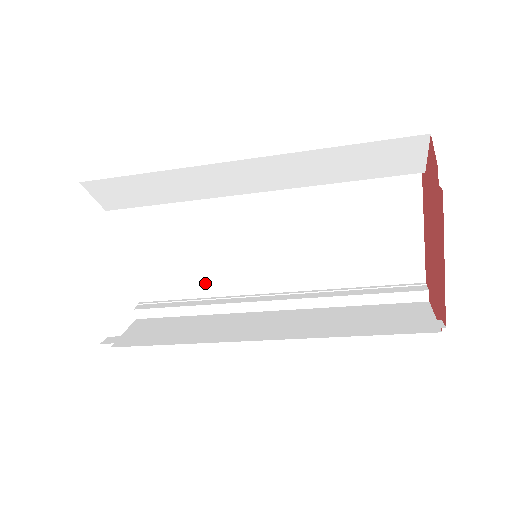
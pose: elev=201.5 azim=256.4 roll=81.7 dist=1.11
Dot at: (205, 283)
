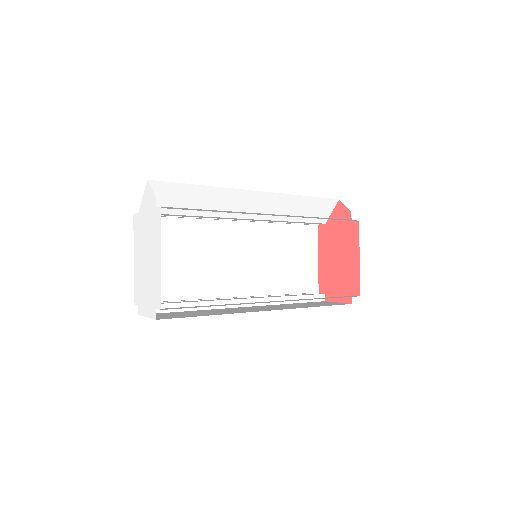
Dot at: (193, 287)
